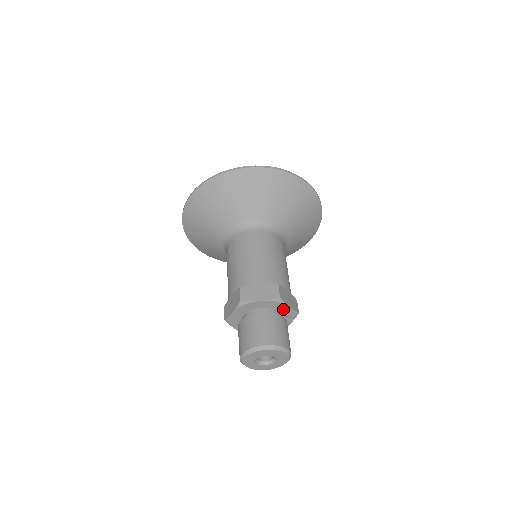
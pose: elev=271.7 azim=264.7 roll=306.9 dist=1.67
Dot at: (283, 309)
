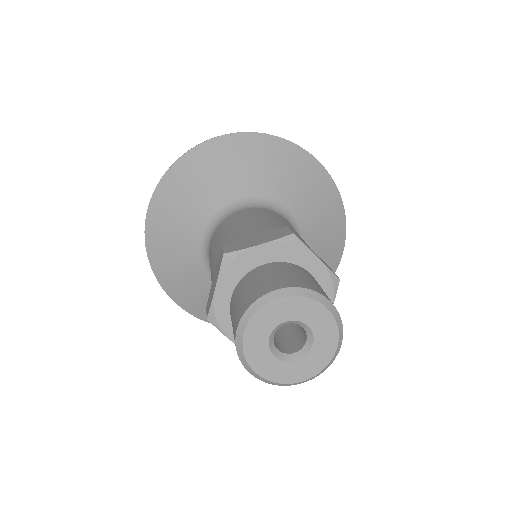
Dot at: (307, 266)
